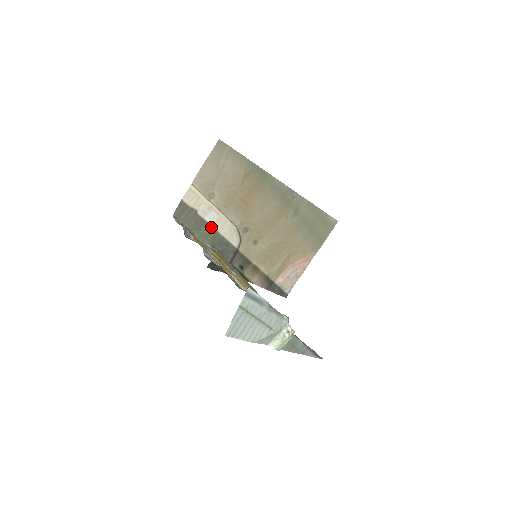
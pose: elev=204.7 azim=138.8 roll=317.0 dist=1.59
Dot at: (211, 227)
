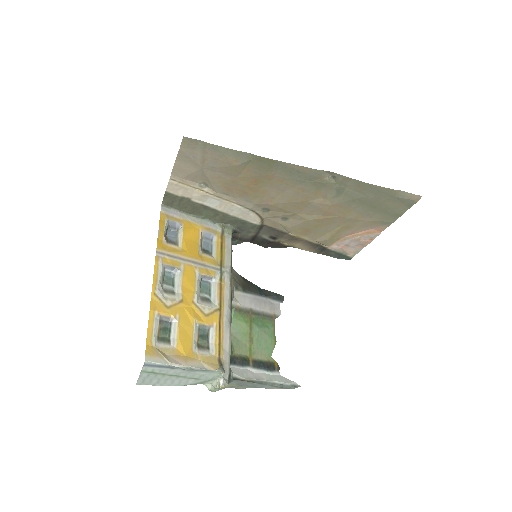
Dot at: (215, 210)
